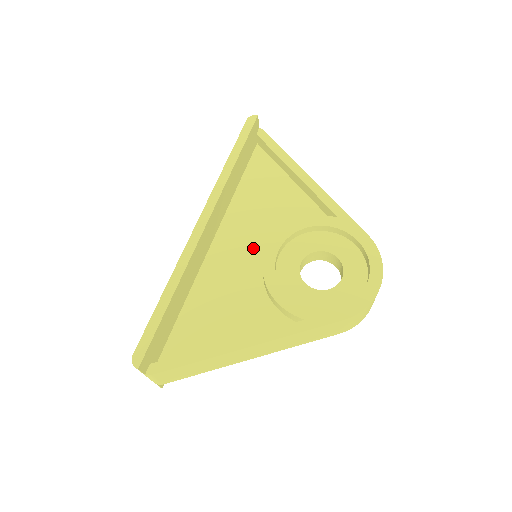
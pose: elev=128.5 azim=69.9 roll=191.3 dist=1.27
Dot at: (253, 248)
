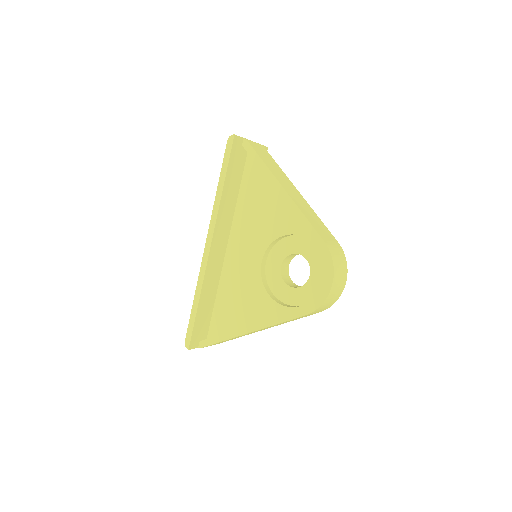
Dot at: (252, 251)
